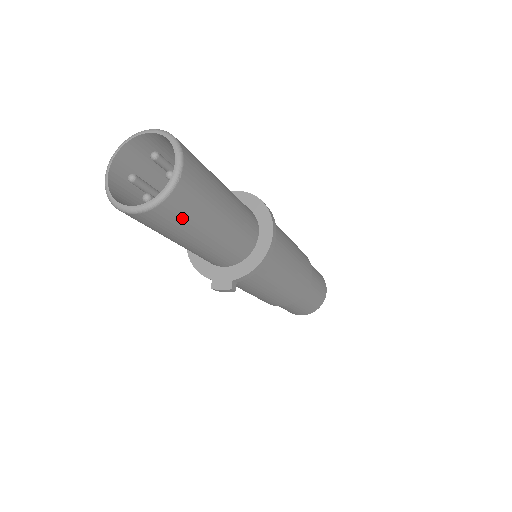
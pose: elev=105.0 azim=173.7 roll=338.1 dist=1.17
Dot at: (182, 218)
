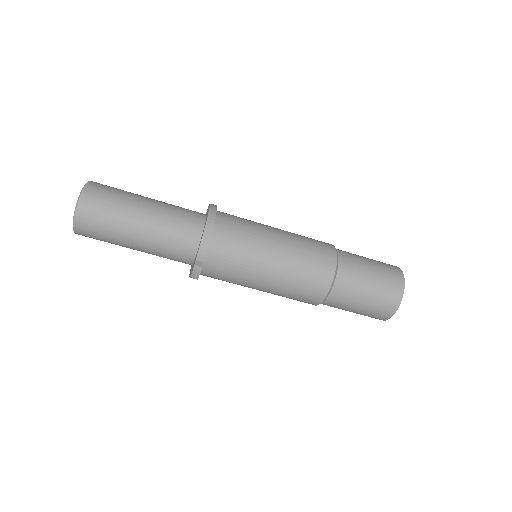
Dot at: (103, 216)
